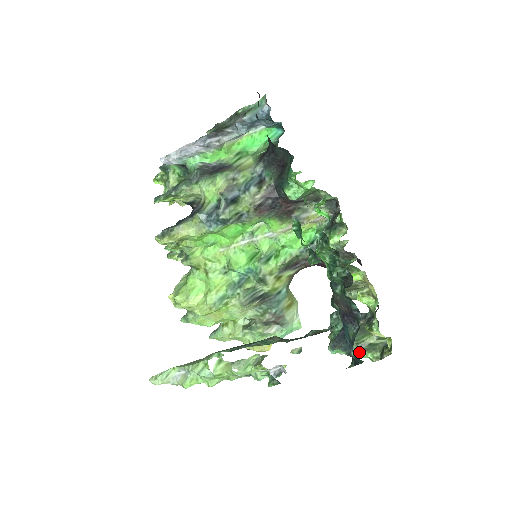
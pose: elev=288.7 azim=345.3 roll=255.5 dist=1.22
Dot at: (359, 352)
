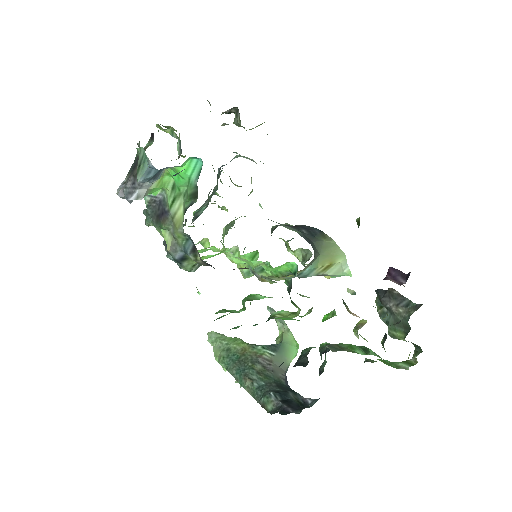
Dot at: occluded
